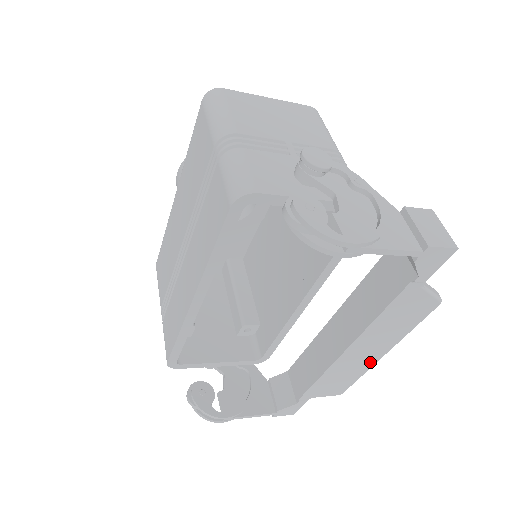
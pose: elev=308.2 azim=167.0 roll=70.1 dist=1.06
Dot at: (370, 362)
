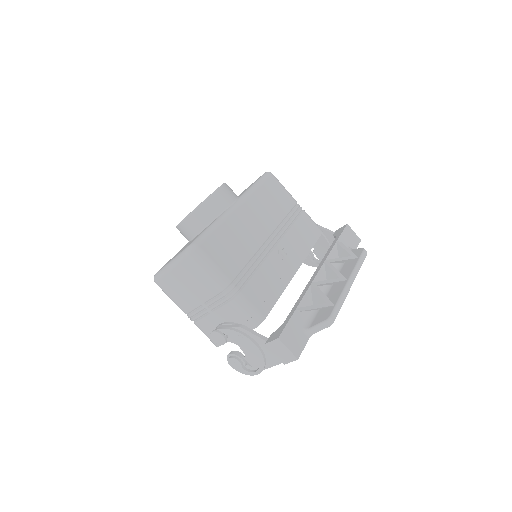
Dot at: occluded
